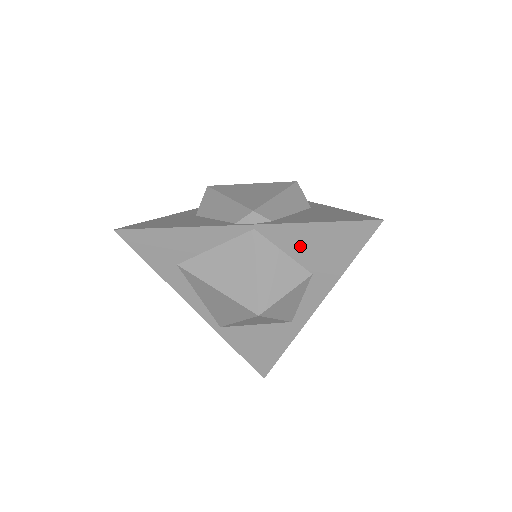
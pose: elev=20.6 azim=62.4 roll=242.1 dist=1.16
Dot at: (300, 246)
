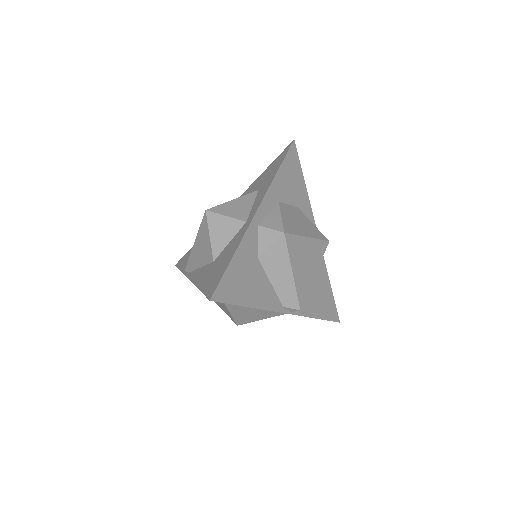
Dot at: occluded
